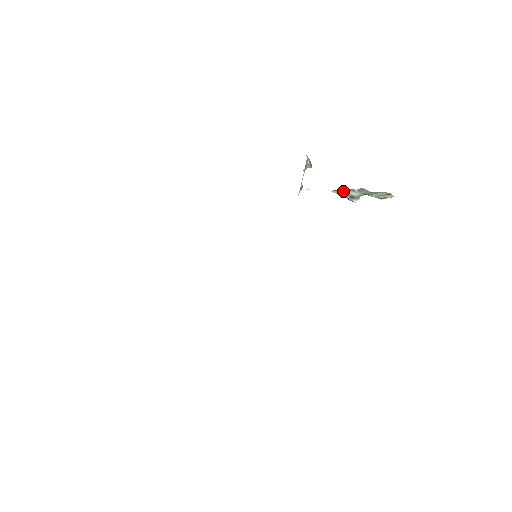
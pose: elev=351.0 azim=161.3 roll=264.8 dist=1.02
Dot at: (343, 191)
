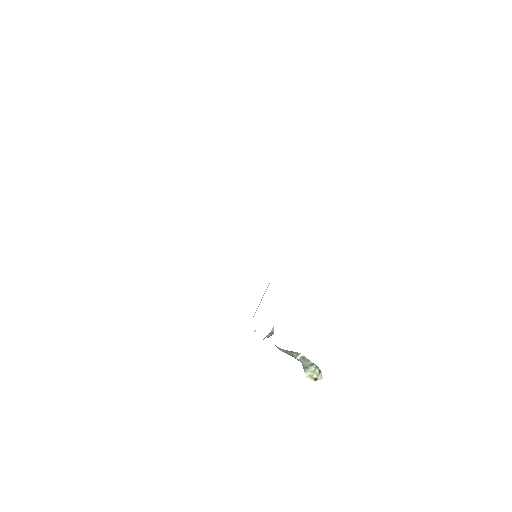
Dot at: (286, 352)
